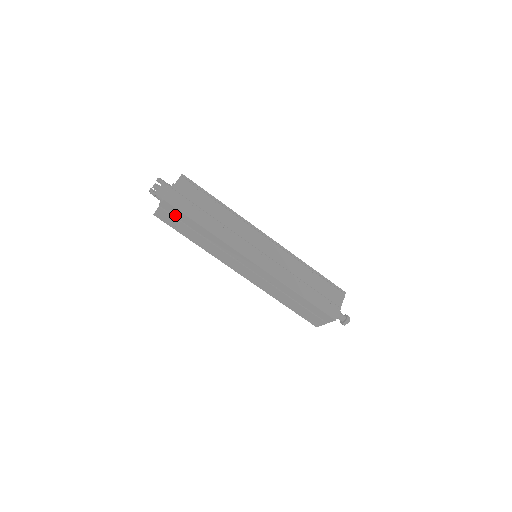
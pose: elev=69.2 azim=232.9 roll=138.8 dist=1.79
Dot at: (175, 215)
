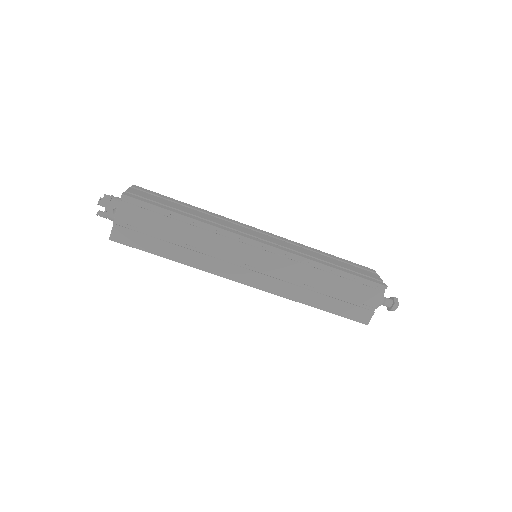
Dot at: occluded
